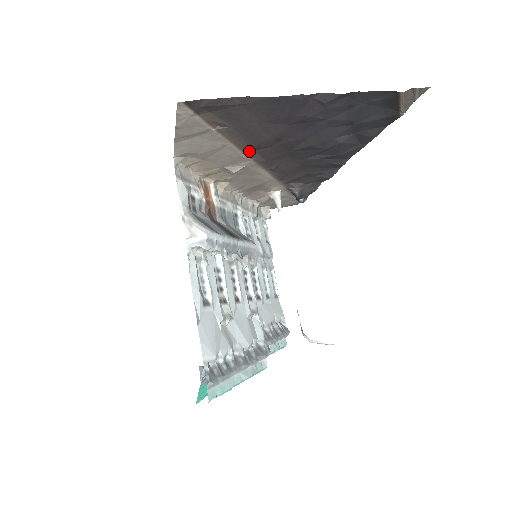
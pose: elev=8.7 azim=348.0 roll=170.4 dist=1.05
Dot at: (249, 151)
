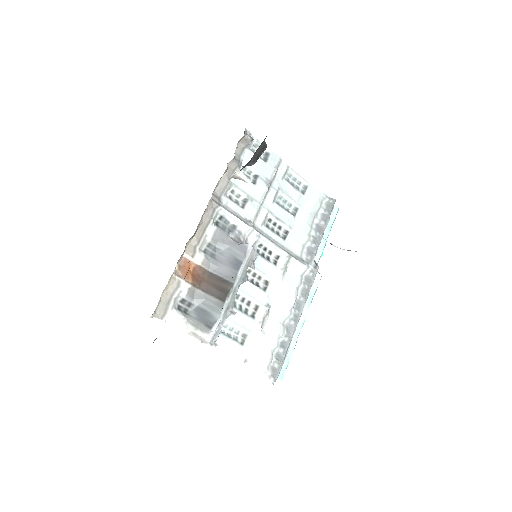
Dot at: occluded
